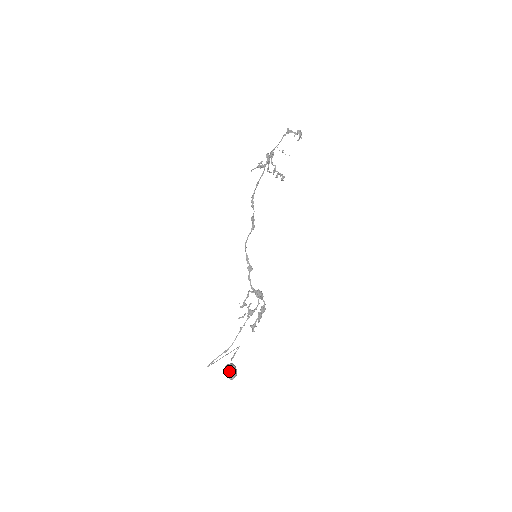
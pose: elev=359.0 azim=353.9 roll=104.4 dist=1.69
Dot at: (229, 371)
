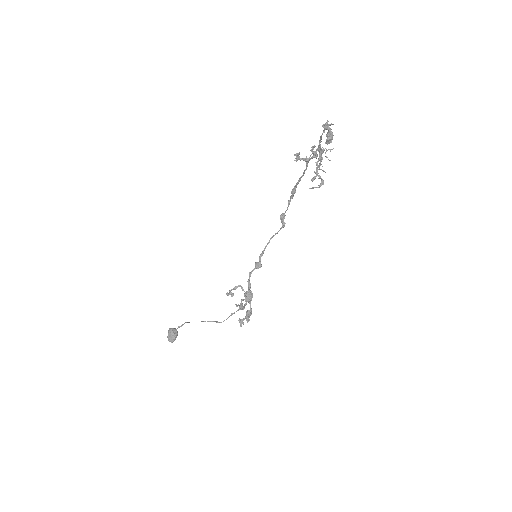
Dot at: (168, 333)
